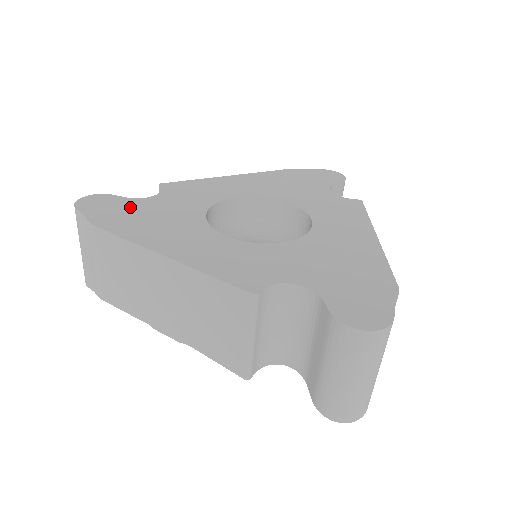
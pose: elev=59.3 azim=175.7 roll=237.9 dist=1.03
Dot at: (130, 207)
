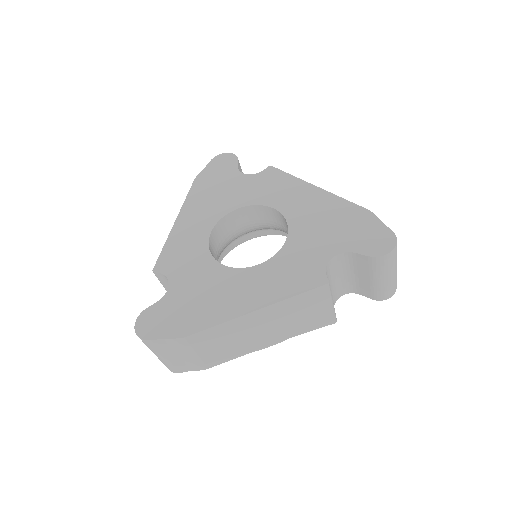
Dot at: (175, 305)
